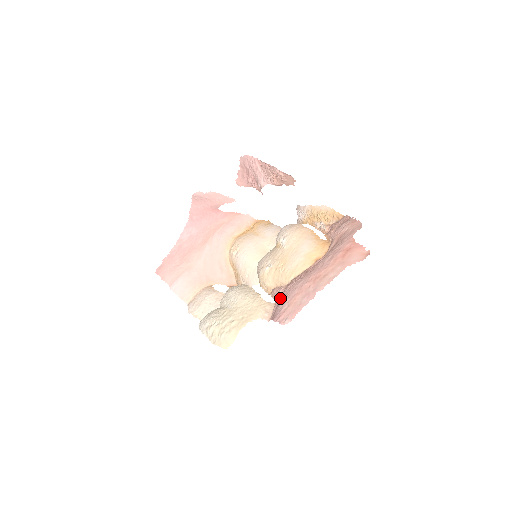
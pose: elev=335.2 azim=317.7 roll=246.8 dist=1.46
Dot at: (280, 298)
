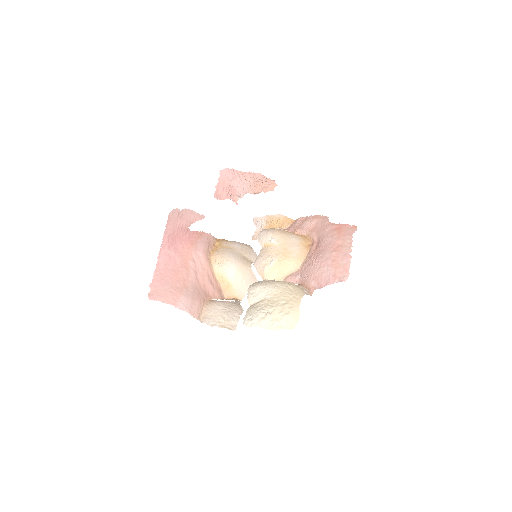
Dot at: (314, 273)
